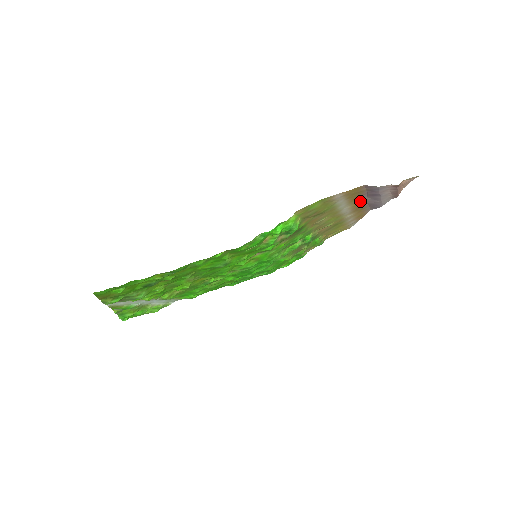
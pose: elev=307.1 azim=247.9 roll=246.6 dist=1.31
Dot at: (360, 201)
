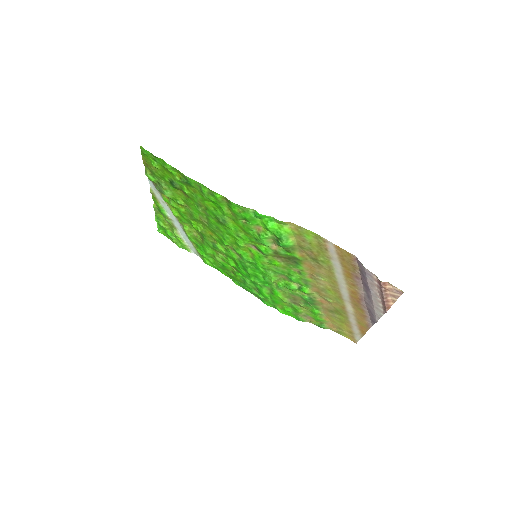
Dot at: (357, 289)
